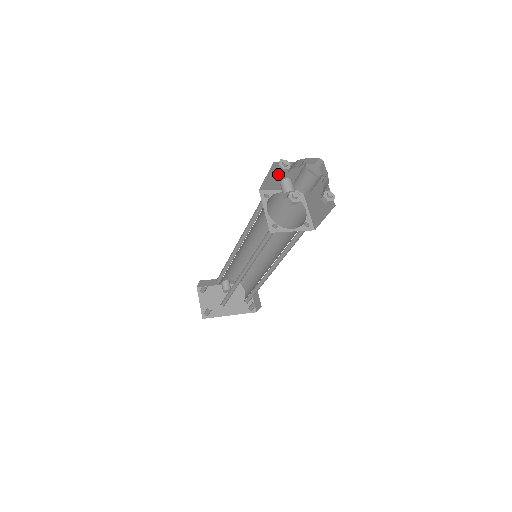
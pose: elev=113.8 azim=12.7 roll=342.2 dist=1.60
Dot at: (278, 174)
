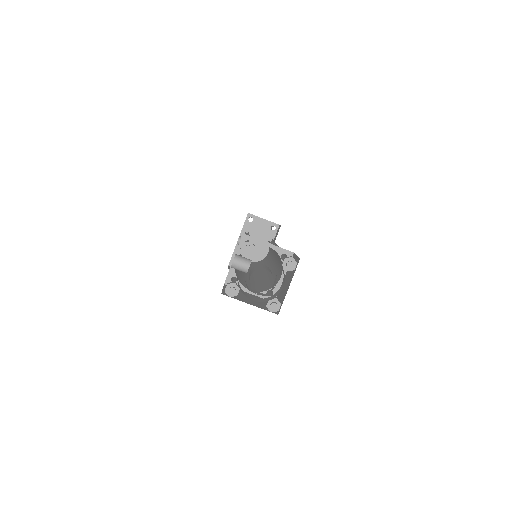
Dot at: occluded
